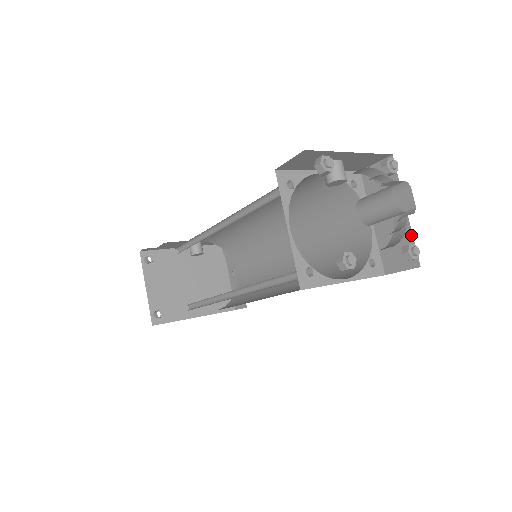
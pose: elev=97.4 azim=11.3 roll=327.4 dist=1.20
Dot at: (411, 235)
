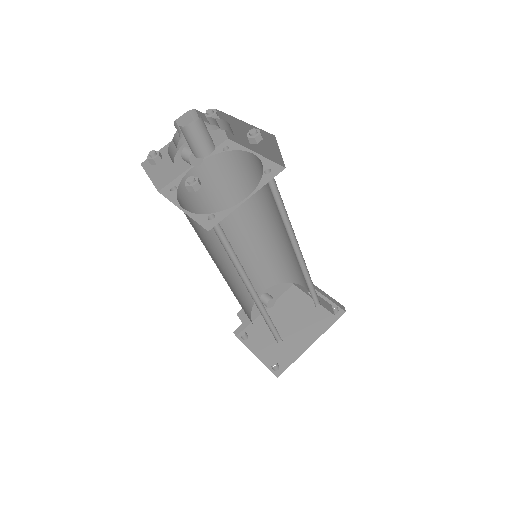
Dot at: occluded
